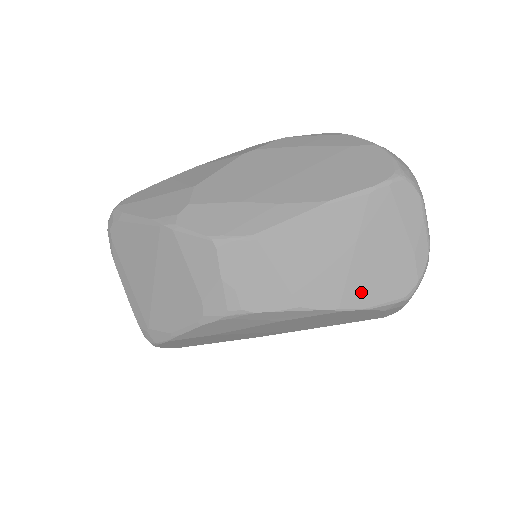
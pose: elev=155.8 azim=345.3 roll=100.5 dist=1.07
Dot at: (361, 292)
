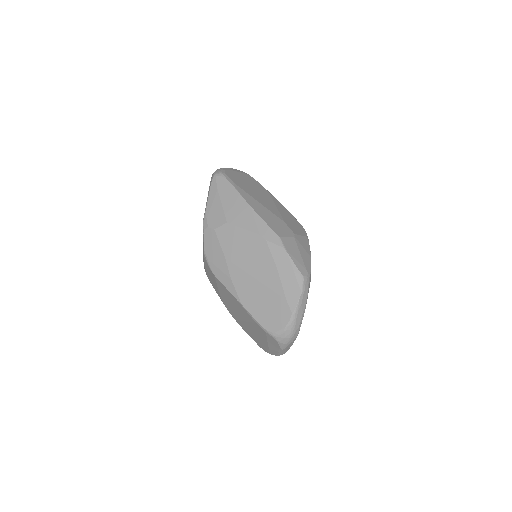
Dot at: (244, 328)
